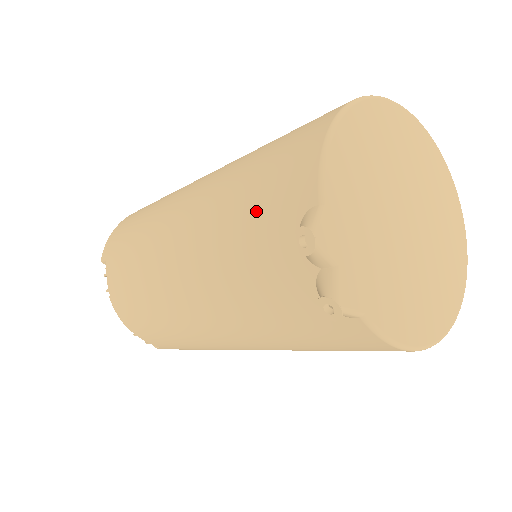
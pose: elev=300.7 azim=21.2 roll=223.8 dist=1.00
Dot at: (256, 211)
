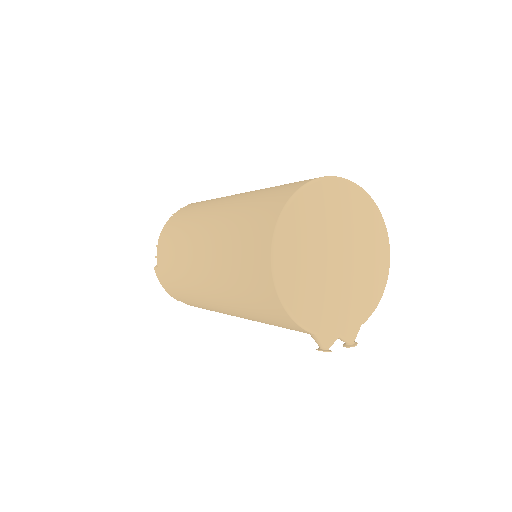
Dot at: (278, 325)
